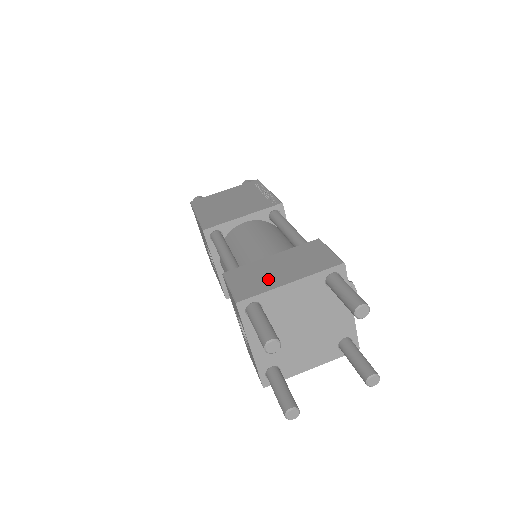
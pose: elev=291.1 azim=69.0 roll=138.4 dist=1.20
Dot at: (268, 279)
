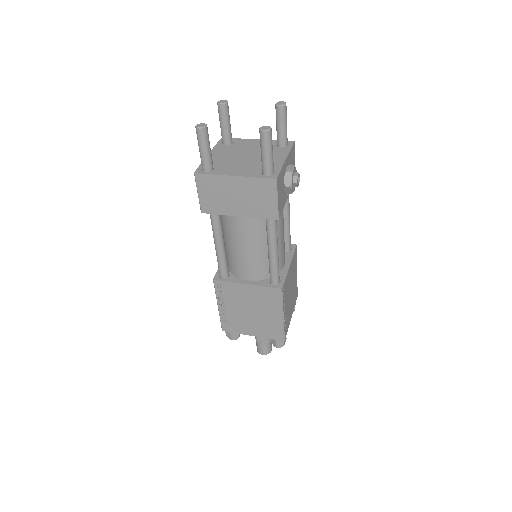
Dot at: occluded
